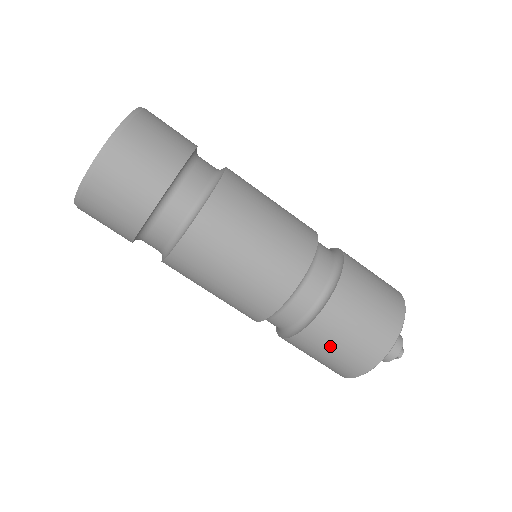
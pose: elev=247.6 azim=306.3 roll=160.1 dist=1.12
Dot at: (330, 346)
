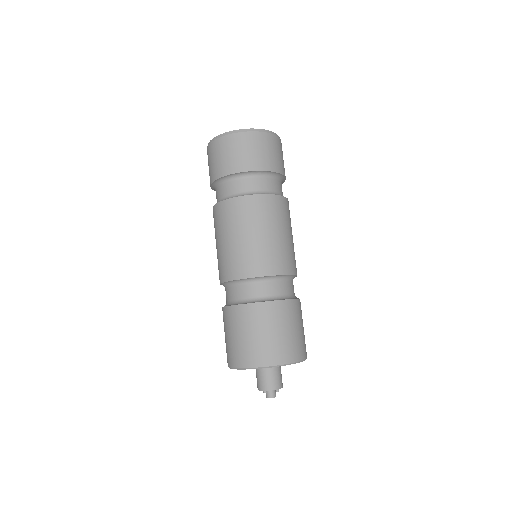
Dot at: (271, 326)
